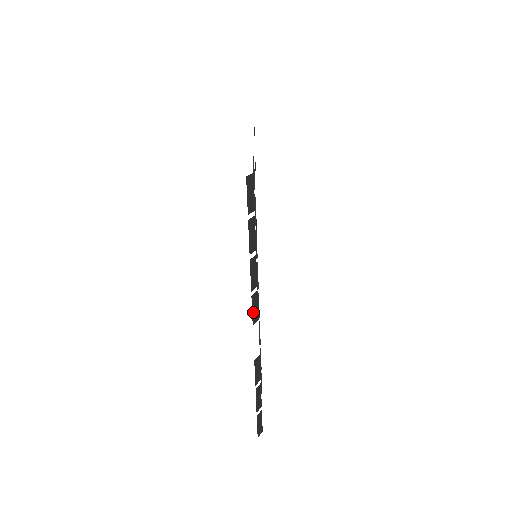
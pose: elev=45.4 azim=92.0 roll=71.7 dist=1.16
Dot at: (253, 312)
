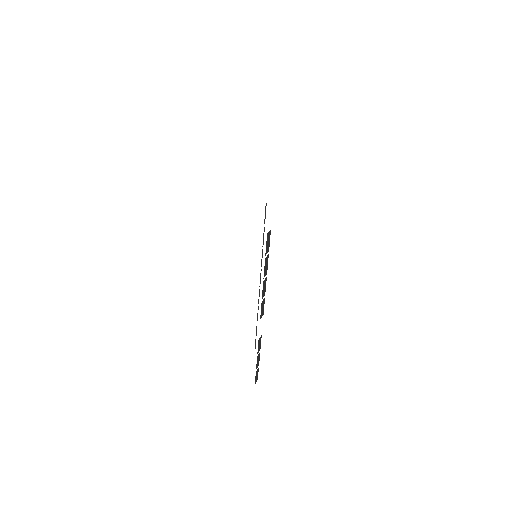
Dot at: (261, 311)
